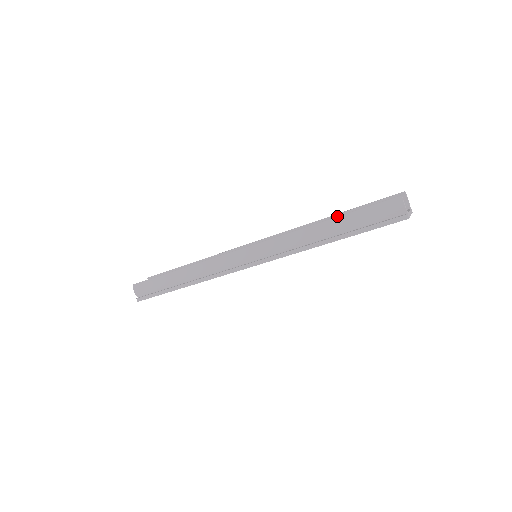
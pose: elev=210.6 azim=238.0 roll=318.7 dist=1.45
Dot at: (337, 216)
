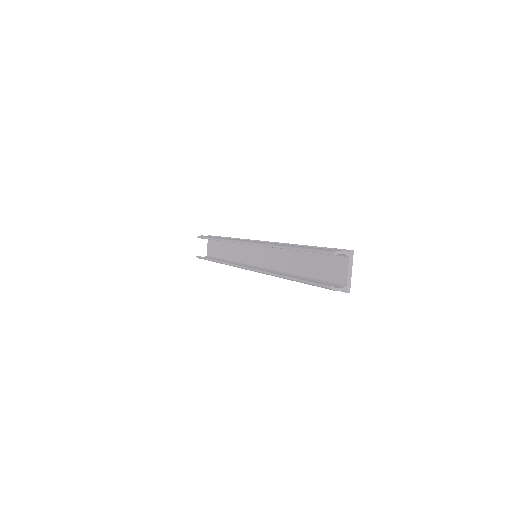
Dot at: (291, 279)
